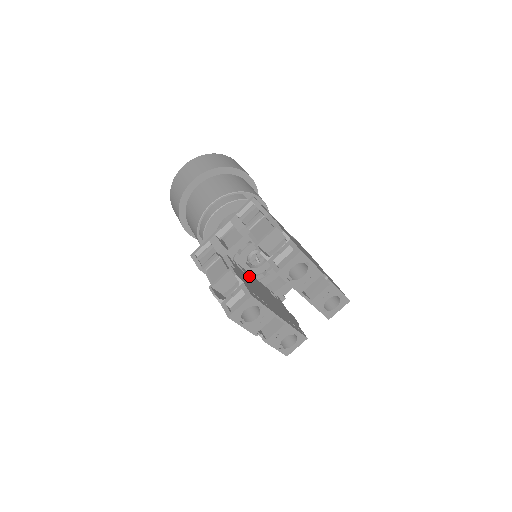
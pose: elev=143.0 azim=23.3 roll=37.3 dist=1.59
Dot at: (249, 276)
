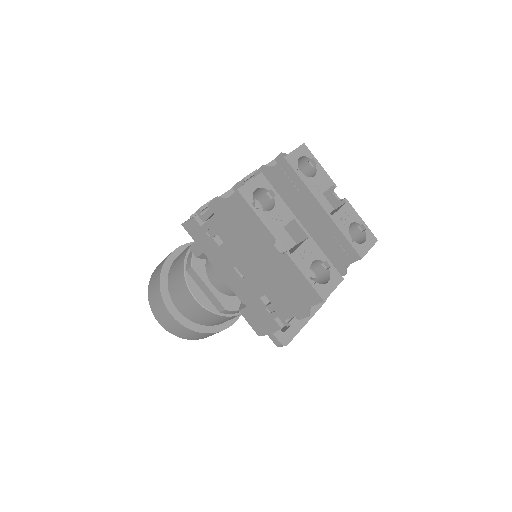
Dot at: occluded
